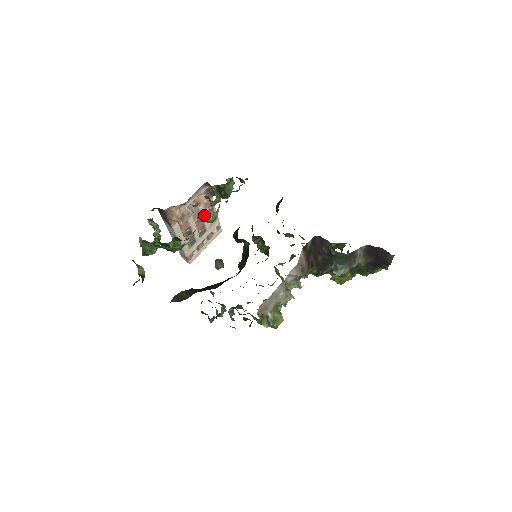
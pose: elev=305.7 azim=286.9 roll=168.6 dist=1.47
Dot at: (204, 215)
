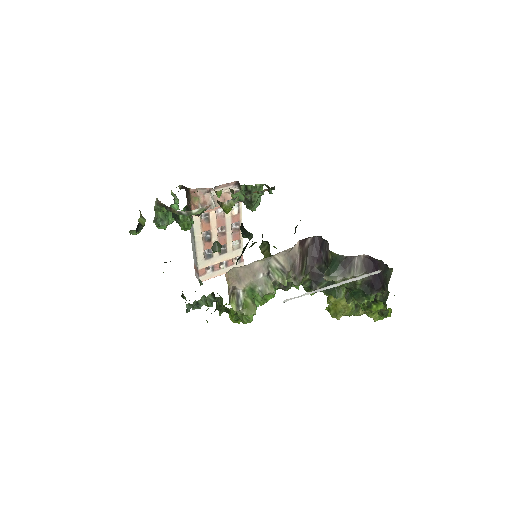
Dot at: (229, 230)
